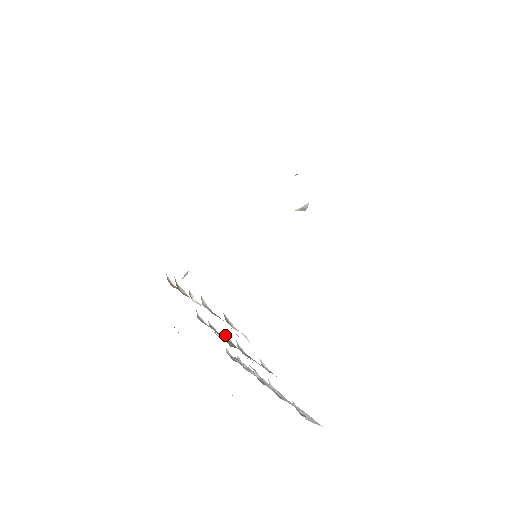
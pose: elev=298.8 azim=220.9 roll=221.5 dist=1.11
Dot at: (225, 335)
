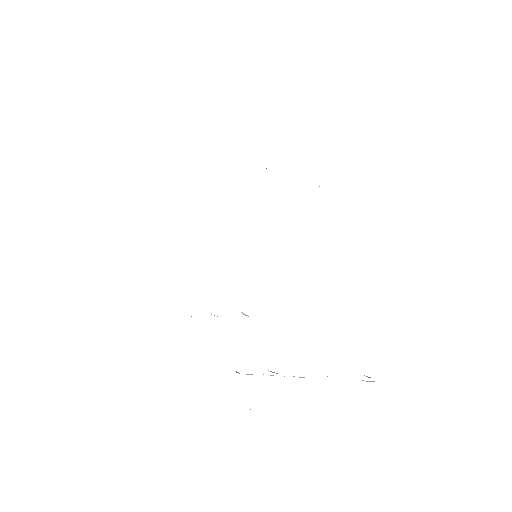
Dot at: occluded
